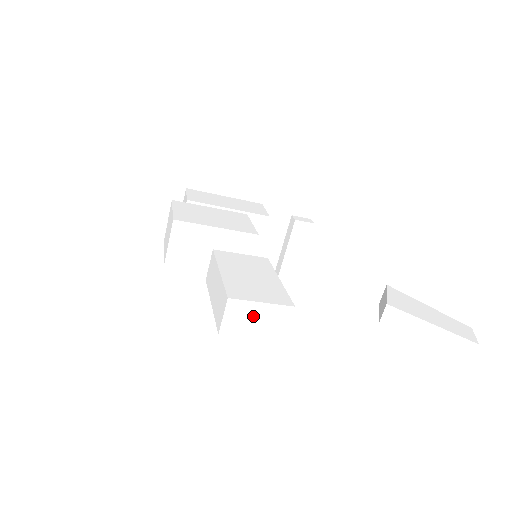
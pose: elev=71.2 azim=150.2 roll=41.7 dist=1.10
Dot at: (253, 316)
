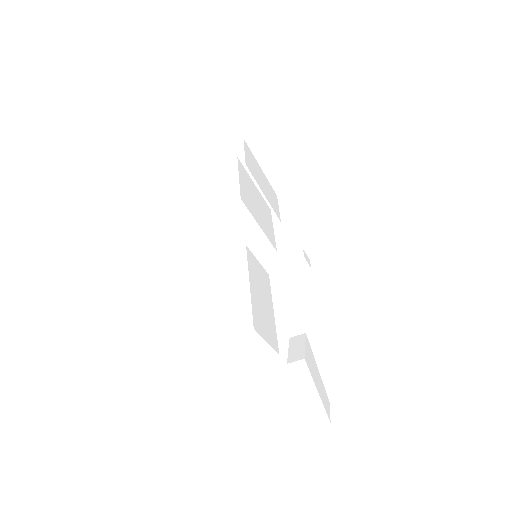
Dot at: (252, 344)
